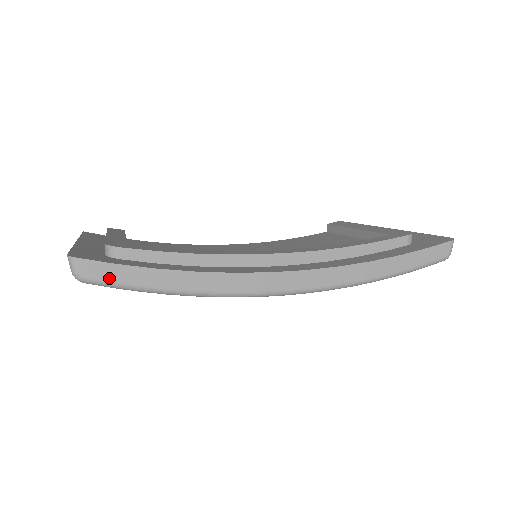
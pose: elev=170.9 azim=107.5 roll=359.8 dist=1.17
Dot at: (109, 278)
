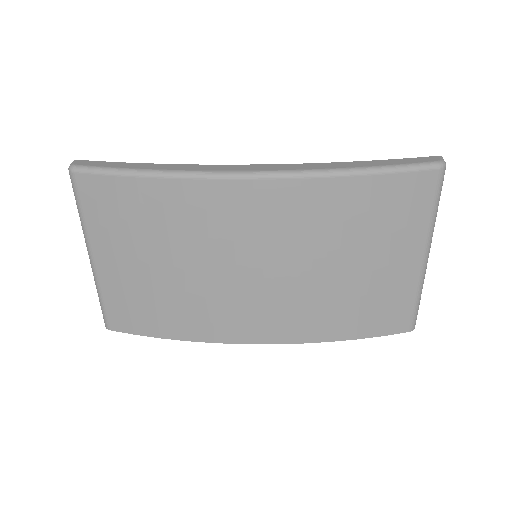
Dot at: (94, 165)
